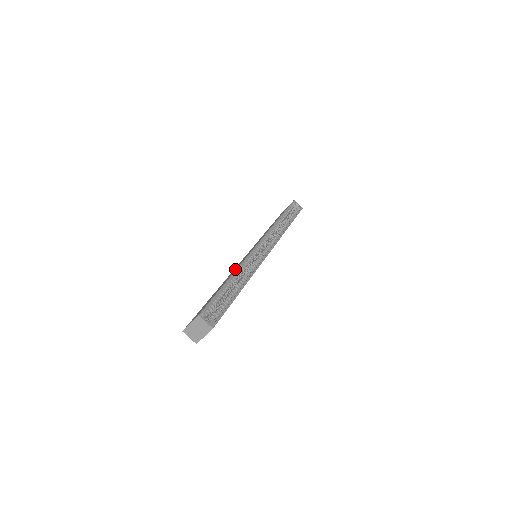
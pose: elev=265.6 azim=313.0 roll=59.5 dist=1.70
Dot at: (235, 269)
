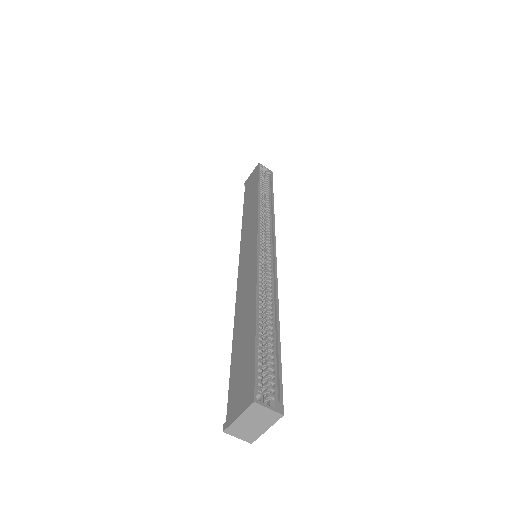
Dot at: (248, 288)
